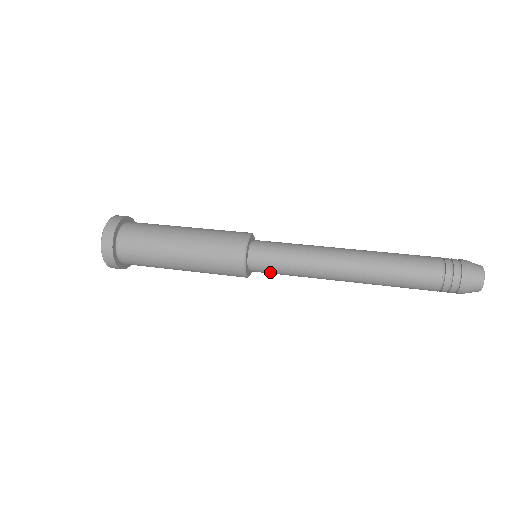
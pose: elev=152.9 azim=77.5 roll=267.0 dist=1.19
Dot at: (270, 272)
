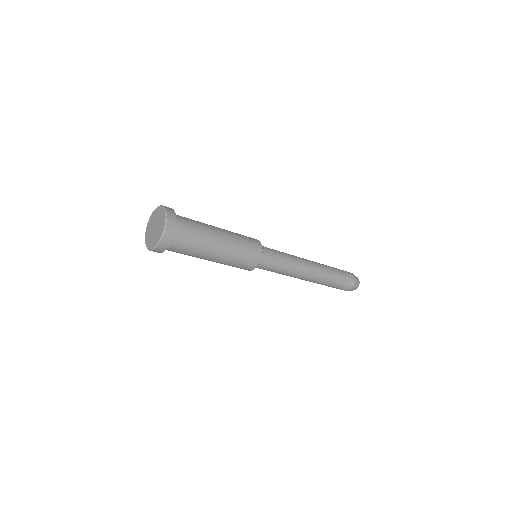
Dot at: (272, 255)
